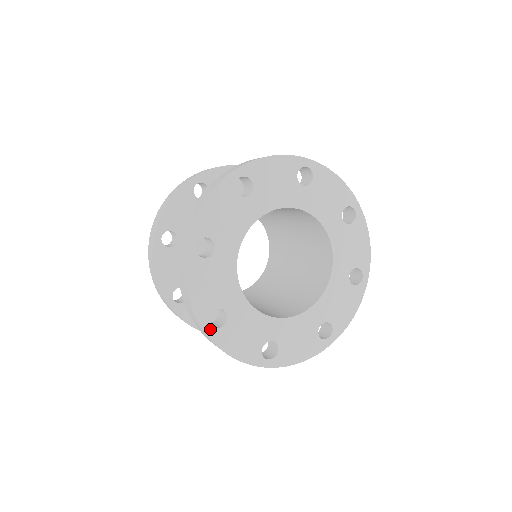
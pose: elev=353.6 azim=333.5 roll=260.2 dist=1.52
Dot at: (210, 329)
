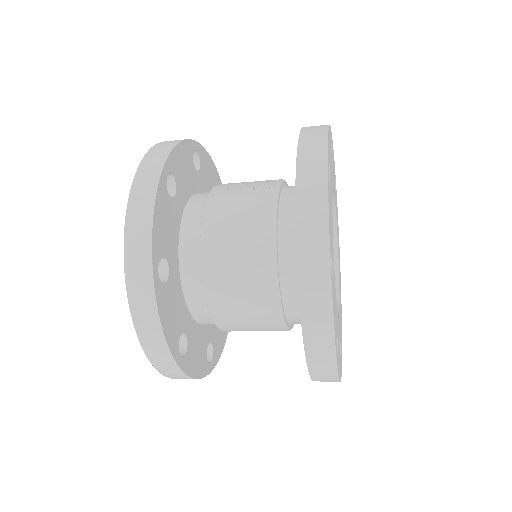
Dot at: (337, 362)
